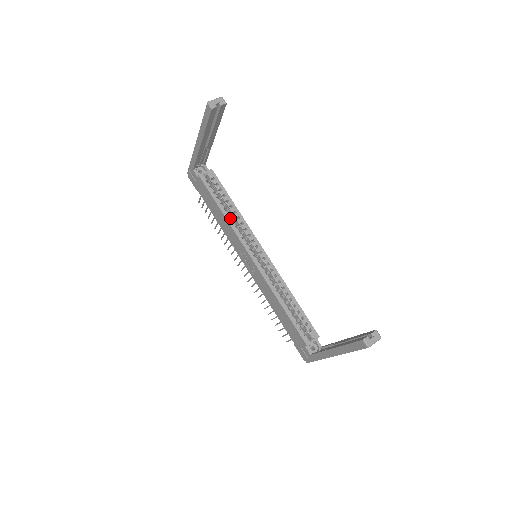
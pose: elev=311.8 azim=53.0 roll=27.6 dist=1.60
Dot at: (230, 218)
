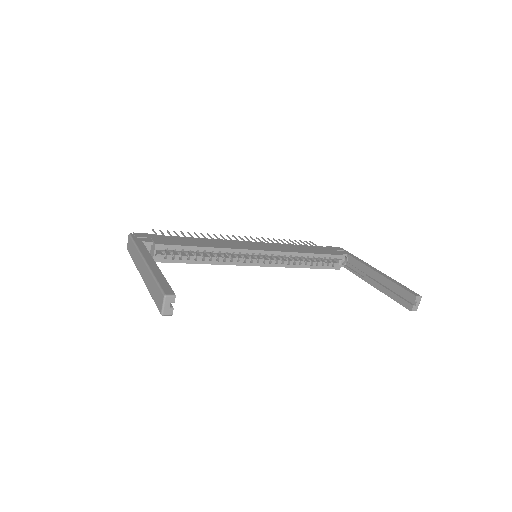
Dot at: (214, 261)
